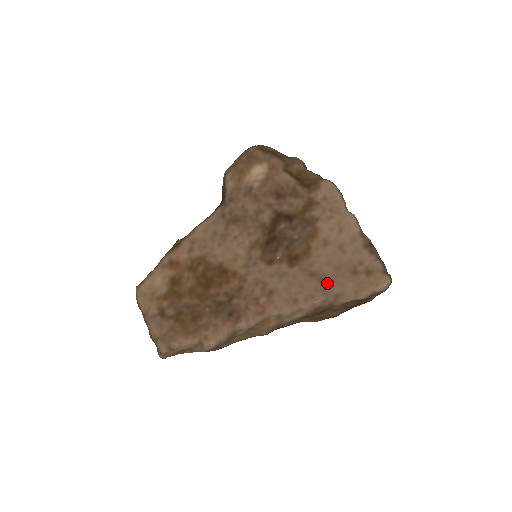
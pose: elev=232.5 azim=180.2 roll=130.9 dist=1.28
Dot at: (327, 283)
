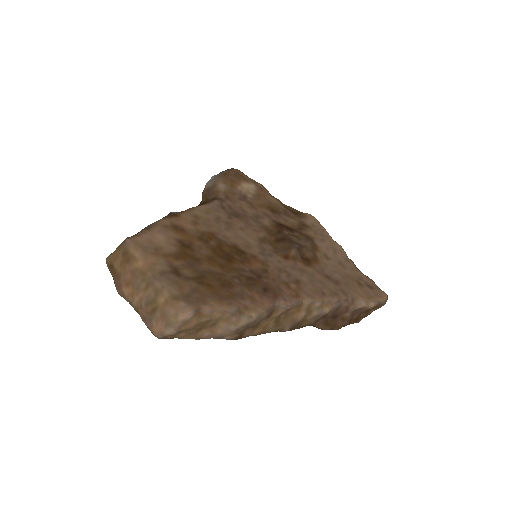
Dot at: (343, 286)
